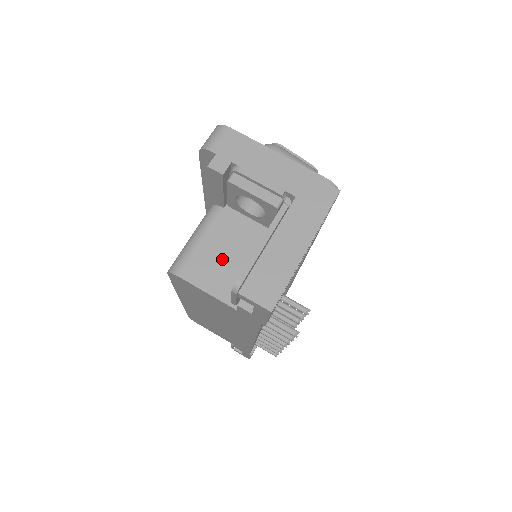
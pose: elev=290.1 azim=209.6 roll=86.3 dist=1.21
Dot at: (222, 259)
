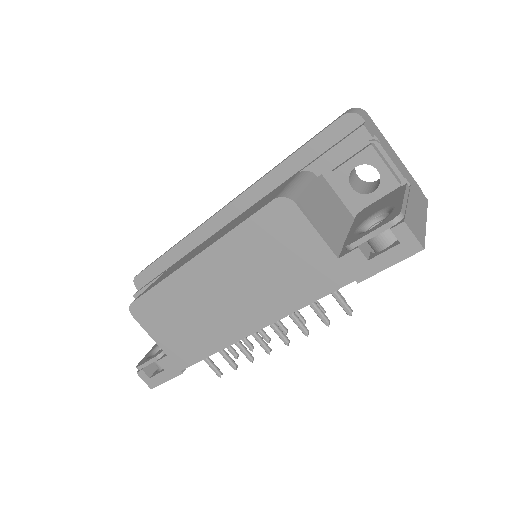
Dot at: (323, 212)
